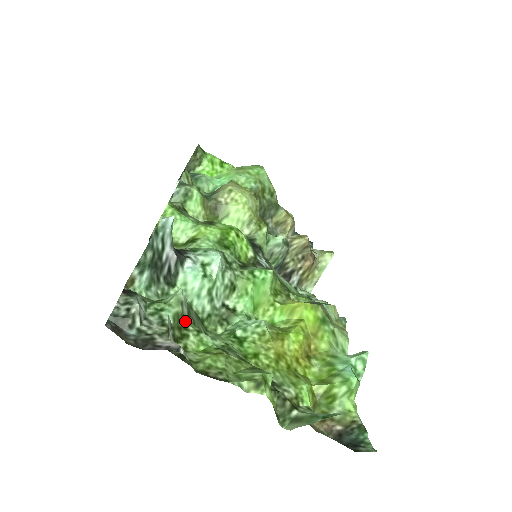
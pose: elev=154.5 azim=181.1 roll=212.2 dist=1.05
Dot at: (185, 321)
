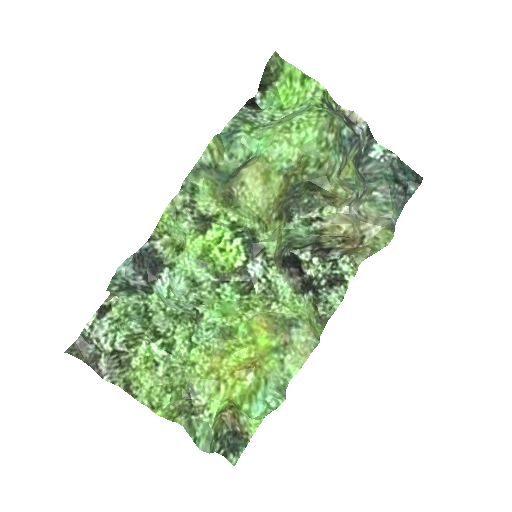
Dot at: (140, 334)
